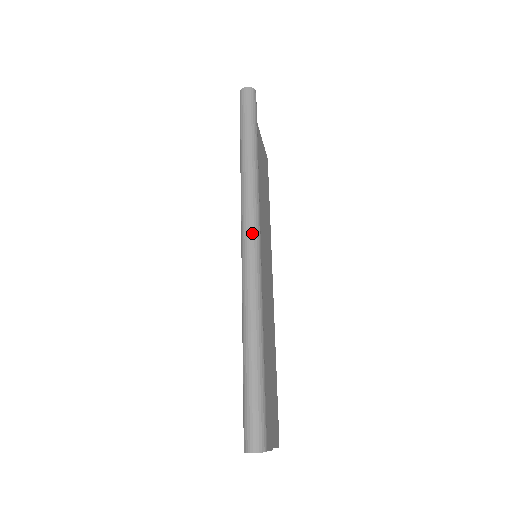
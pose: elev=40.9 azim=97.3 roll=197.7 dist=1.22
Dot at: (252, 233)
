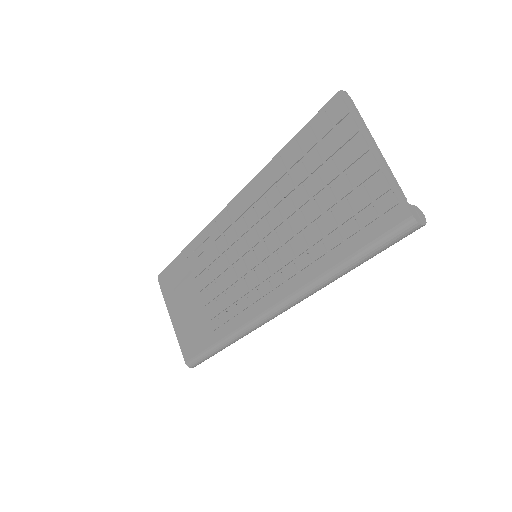
Dot at: occluded
